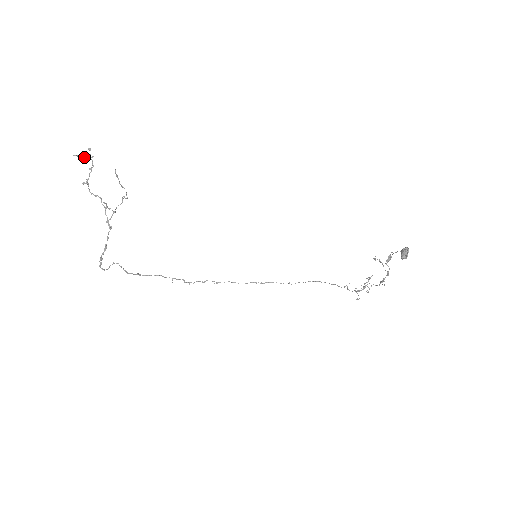
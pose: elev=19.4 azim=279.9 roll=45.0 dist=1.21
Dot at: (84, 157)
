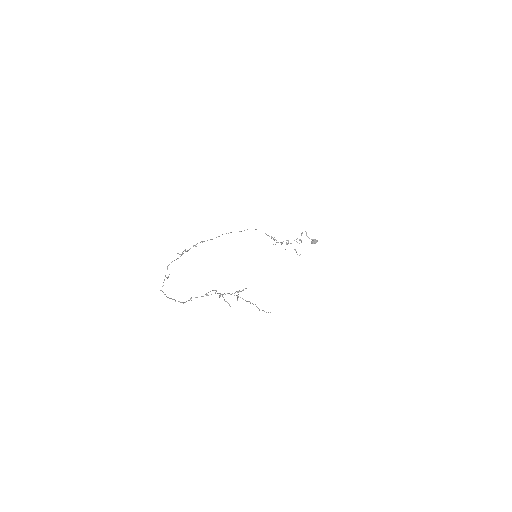
Dot at: occluded
